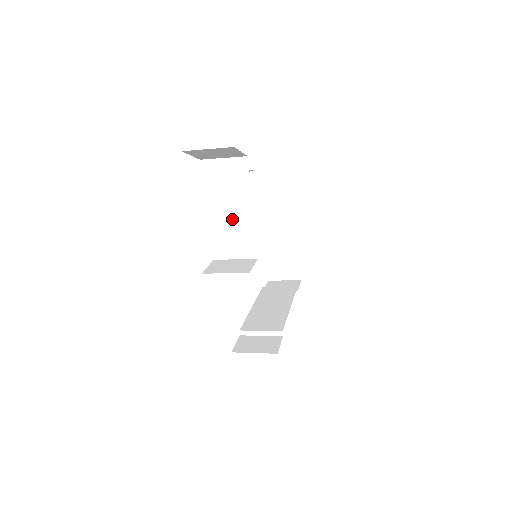
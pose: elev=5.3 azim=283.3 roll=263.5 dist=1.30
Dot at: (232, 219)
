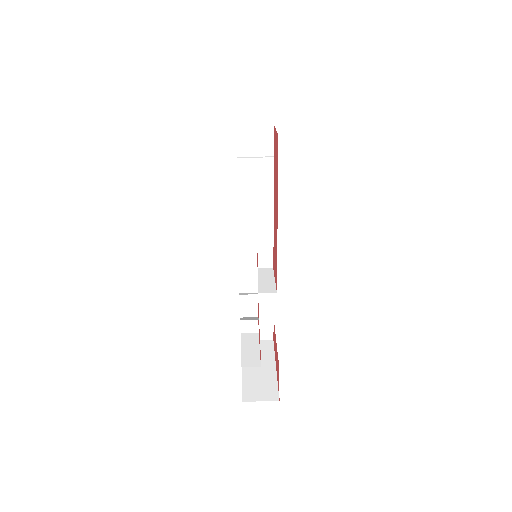
Dot at: occluded
